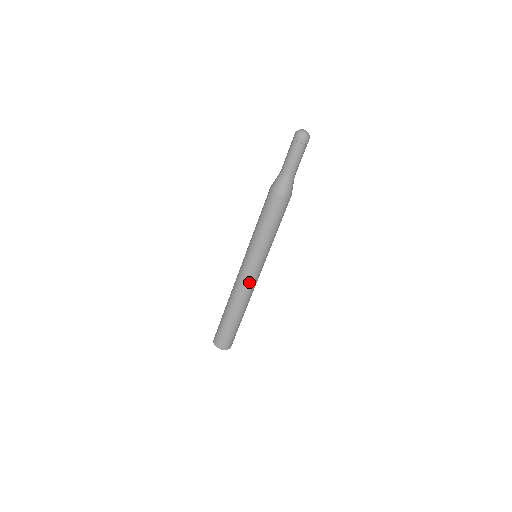
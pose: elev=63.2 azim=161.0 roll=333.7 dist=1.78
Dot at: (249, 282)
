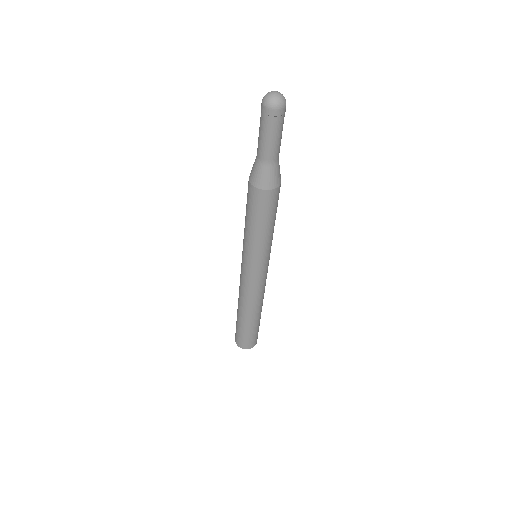
Dot at: (252, 287)
